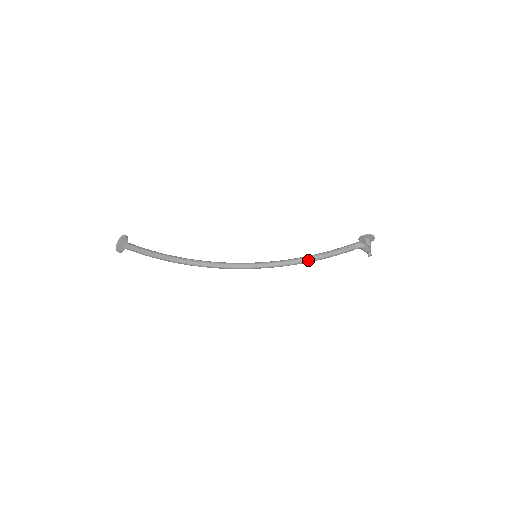
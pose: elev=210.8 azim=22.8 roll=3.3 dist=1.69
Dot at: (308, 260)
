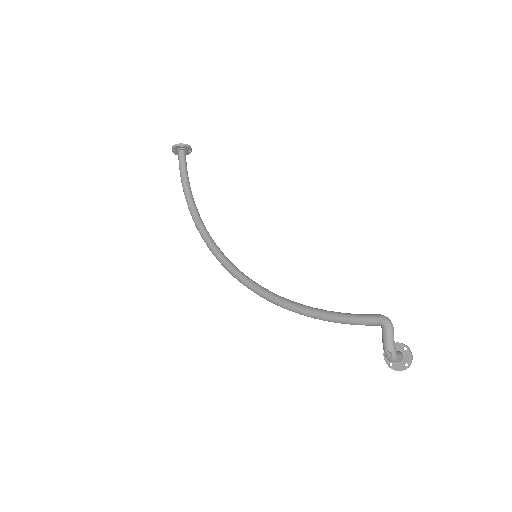
Dot at: (302, 306)
